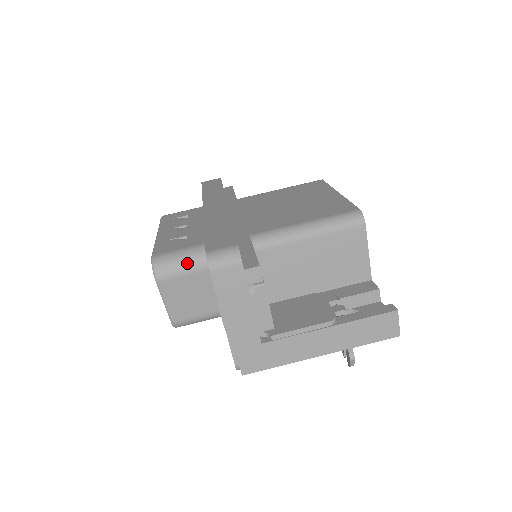
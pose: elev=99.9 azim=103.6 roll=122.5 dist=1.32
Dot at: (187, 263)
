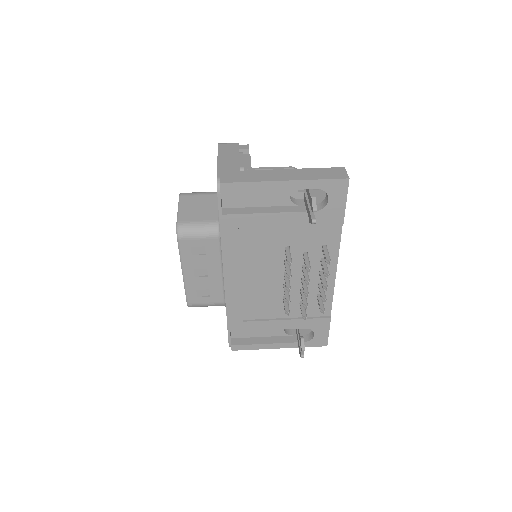
Dot at: (204, 192)
